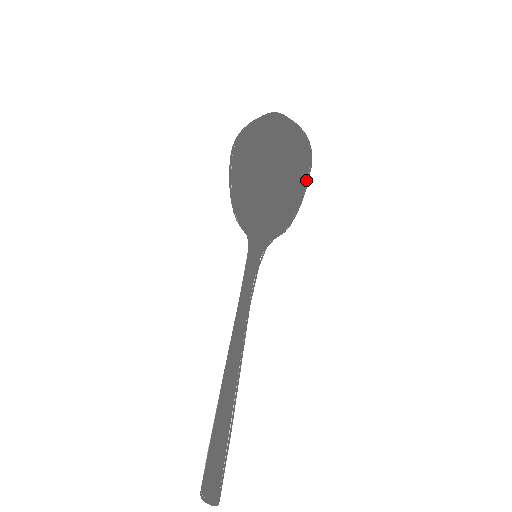
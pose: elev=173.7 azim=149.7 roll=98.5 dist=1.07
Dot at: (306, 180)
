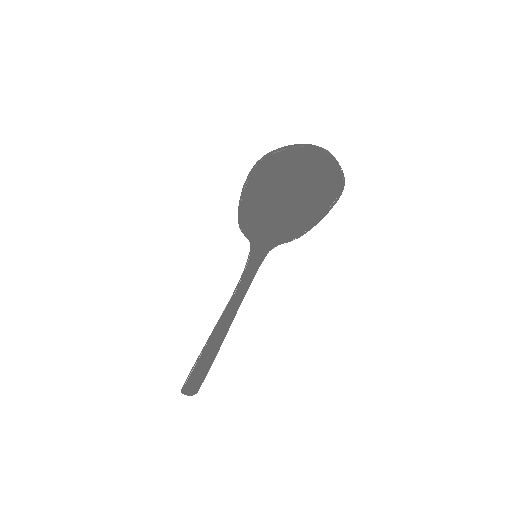
Dot at: (328, 208)
